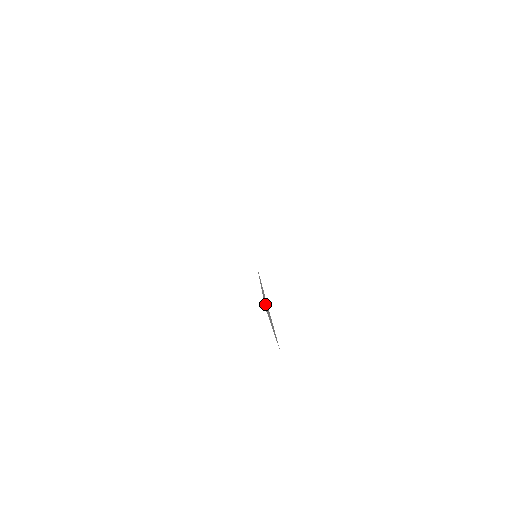
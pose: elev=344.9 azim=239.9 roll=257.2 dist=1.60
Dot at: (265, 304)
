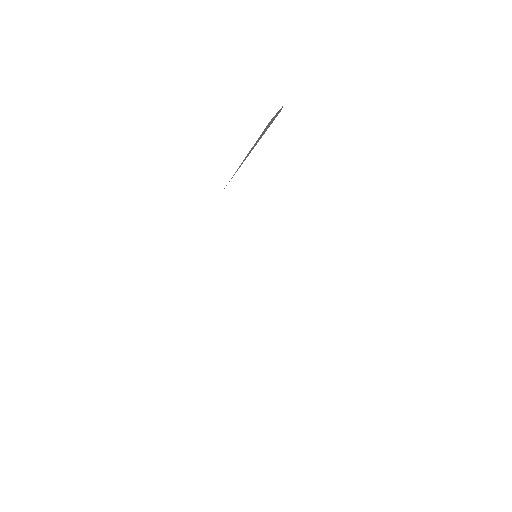
Dot at: occluded
